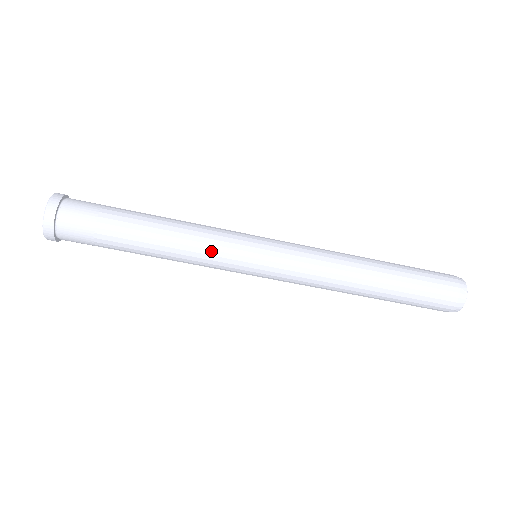
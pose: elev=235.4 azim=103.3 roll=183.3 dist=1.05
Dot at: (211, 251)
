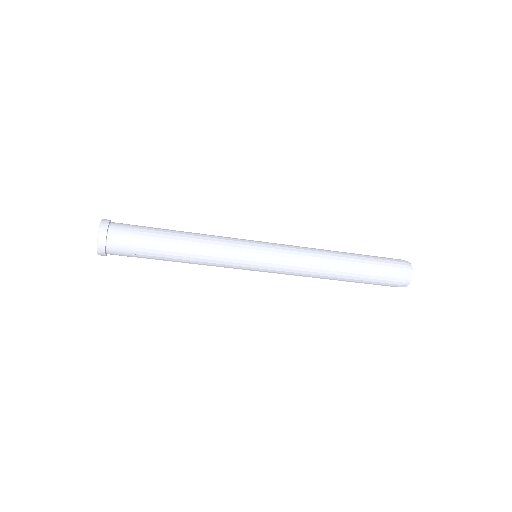
Dot at: (224, 255)
